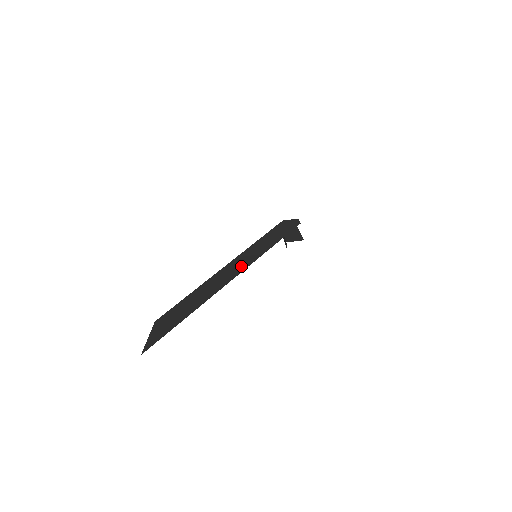
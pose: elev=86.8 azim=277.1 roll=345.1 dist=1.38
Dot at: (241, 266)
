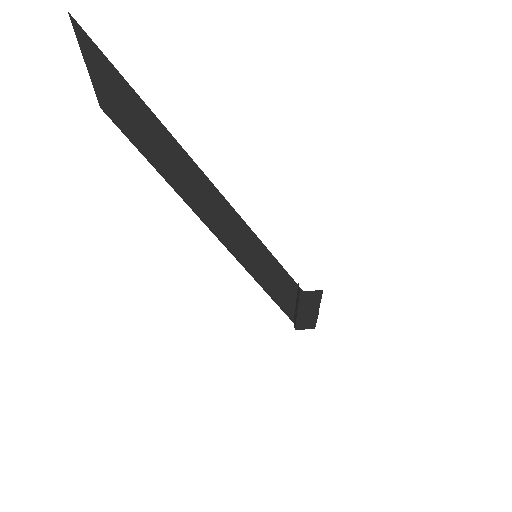
Dot at: occluded
